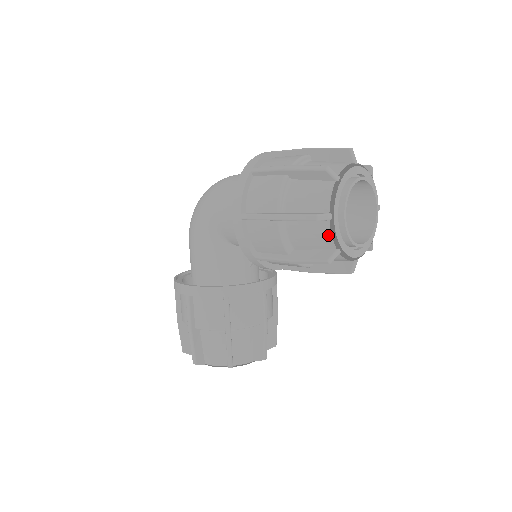
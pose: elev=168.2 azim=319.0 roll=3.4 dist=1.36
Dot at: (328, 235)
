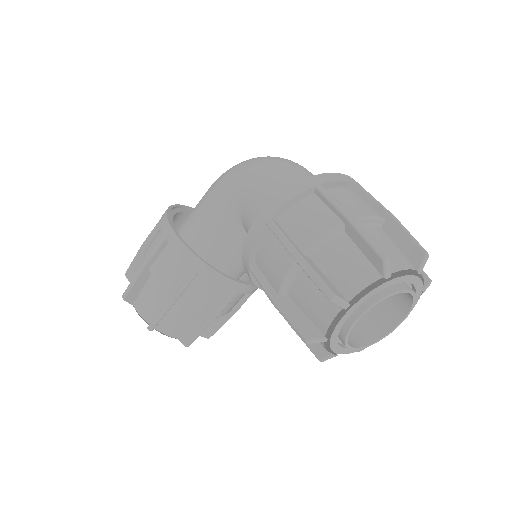
Dot at: (329, 319)
